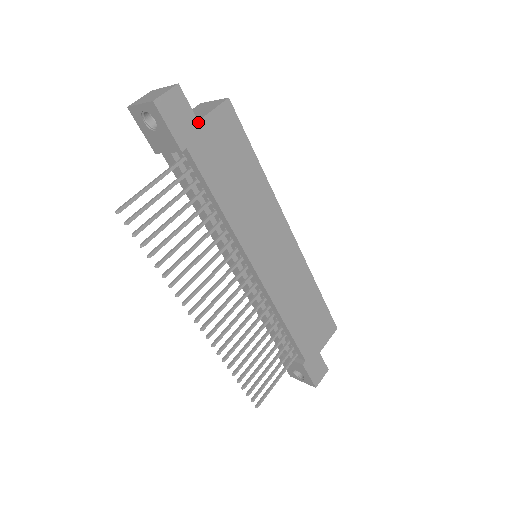
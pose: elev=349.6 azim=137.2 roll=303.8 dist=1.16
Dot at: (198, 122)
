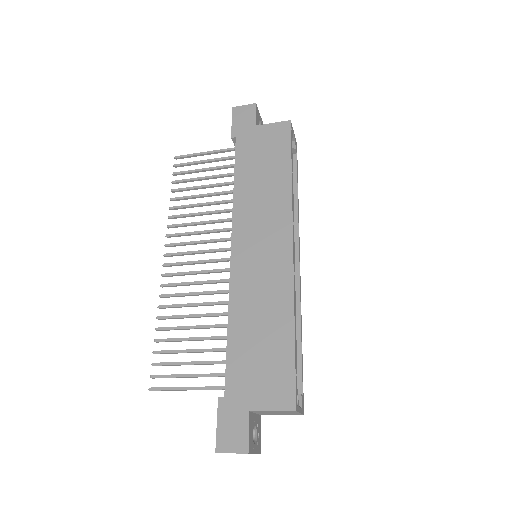
Dot at: (255, 126)
